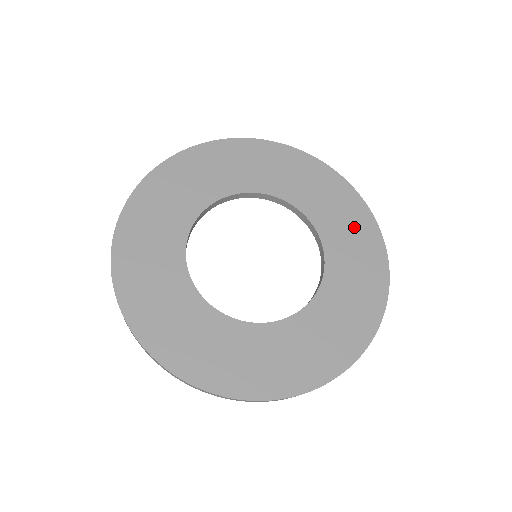
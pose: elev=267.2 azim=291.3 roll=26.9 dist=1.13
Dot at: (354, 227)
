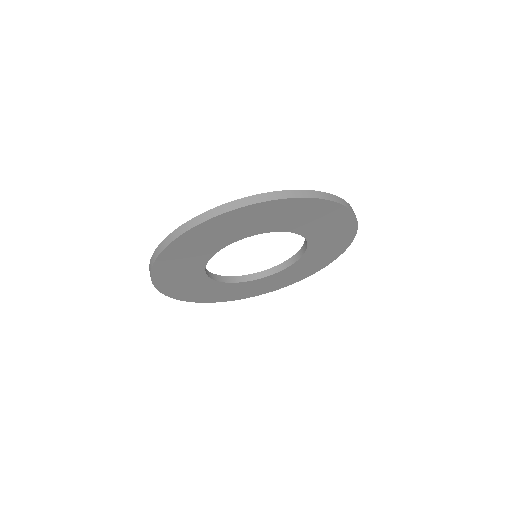
Dot at: occluded
